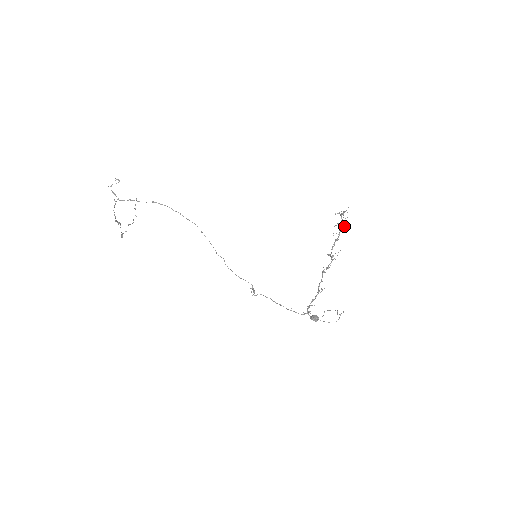
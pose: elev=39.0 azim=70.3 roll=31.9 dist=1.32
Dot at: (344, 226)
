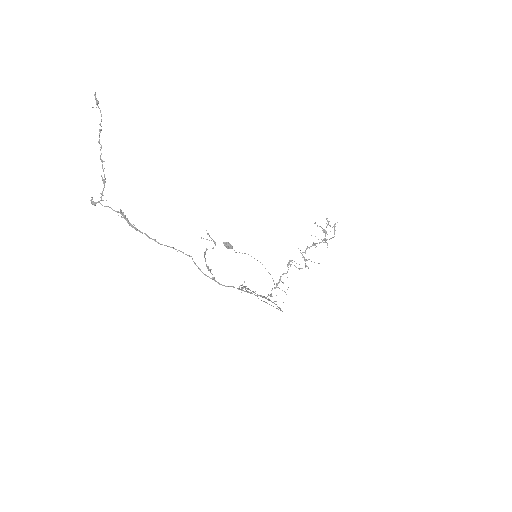
Dot at: occluded
